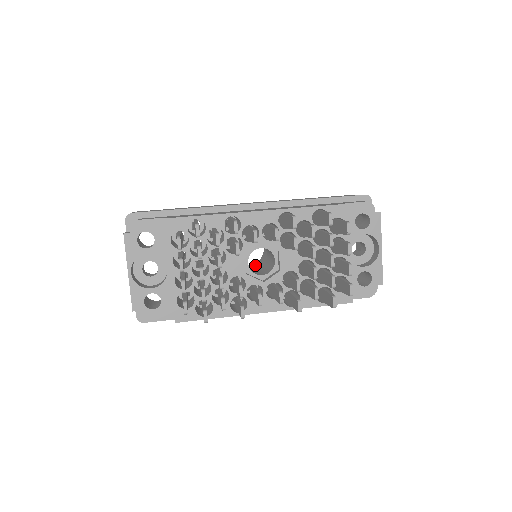
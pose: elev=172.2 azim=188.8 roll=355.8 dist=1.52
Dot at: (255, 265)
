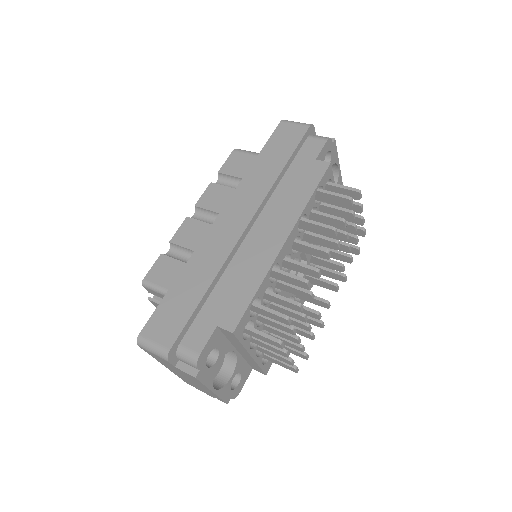
Dot at: occluded
